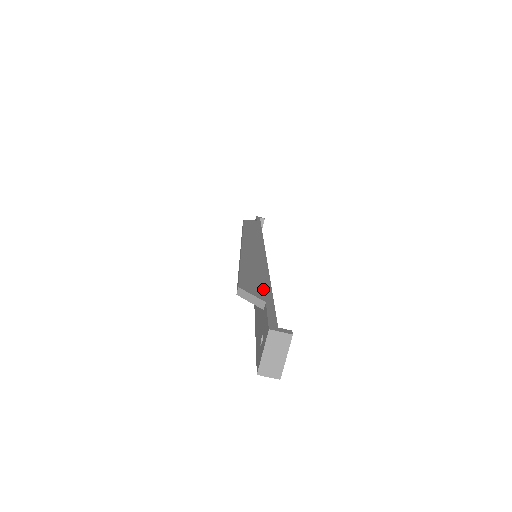
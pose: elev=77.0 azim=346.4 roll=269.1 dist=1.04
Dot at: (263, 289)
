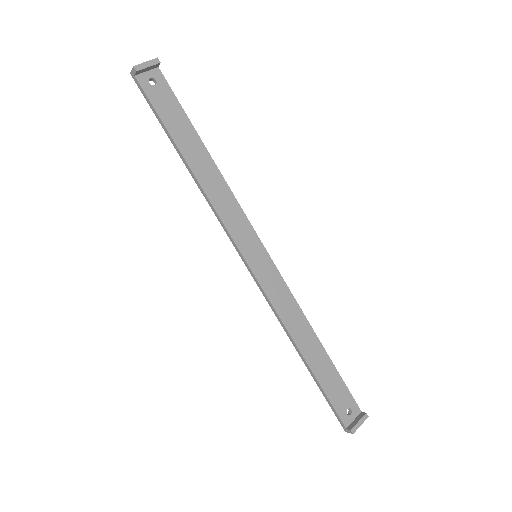
Dot at: (191, 128)
